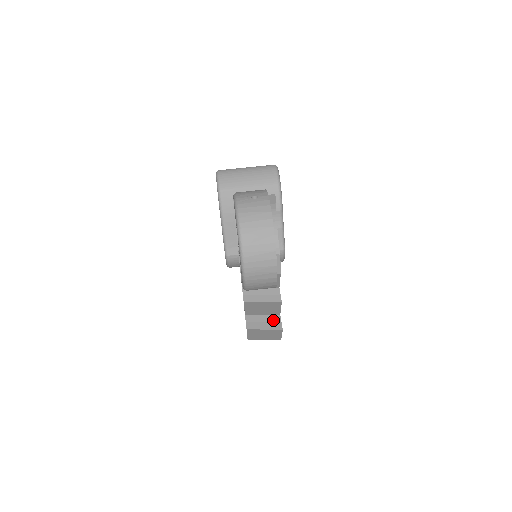
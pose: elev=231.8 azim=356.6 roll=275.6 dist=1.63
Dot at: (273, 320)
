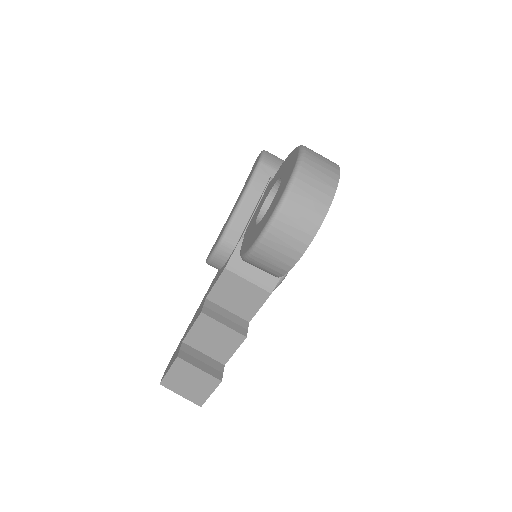
Dot at: (214, 365)
